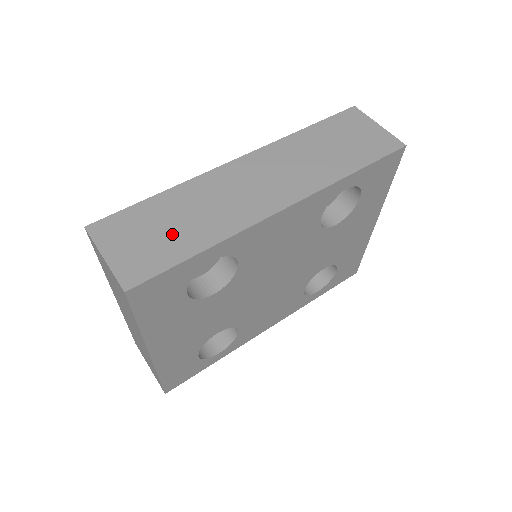
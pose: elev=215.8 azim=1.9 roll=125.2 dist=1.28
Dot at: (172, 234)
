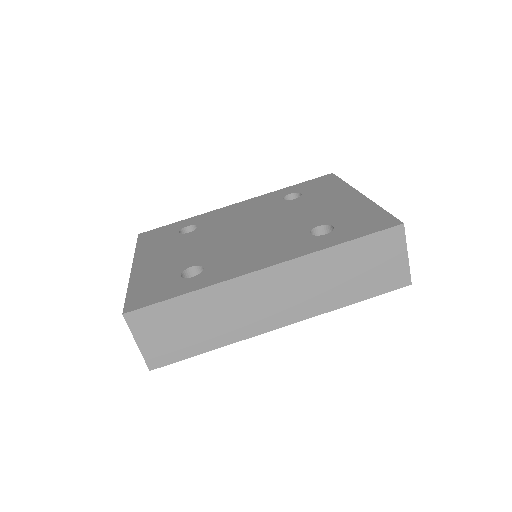
Dot at: (191, 334)
